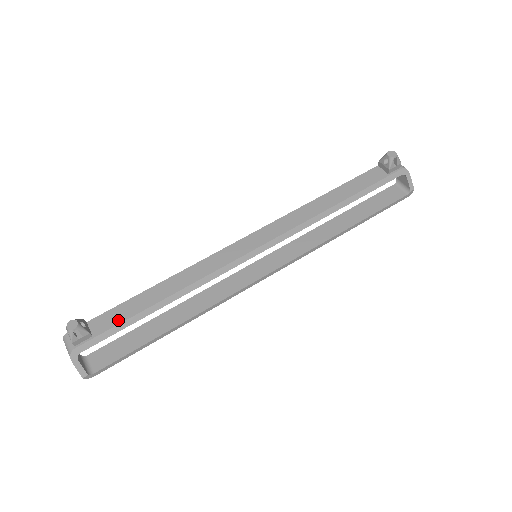
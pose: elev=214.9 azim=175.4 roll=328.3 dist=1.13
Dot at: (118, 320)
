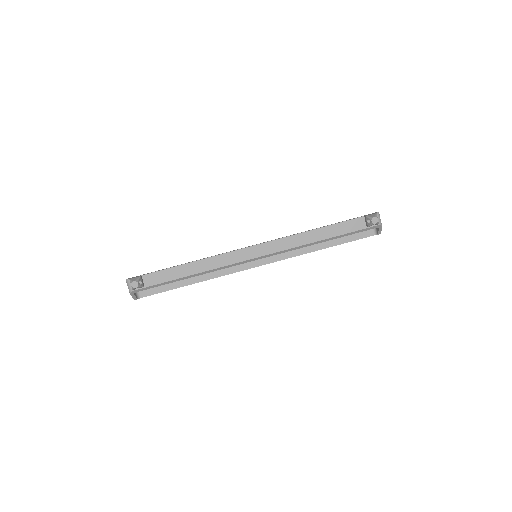
Dot at: (161, 281)
